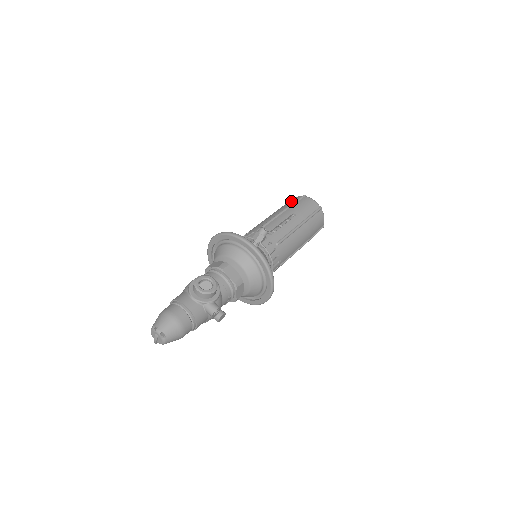
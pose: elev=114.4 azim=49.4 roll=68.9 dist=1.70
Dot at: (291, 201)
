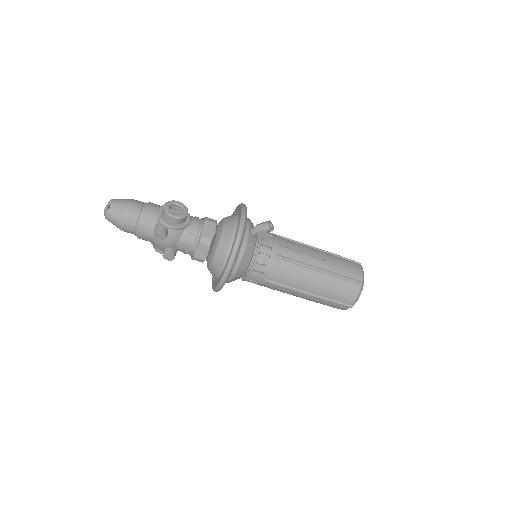
Dot at: occluded
